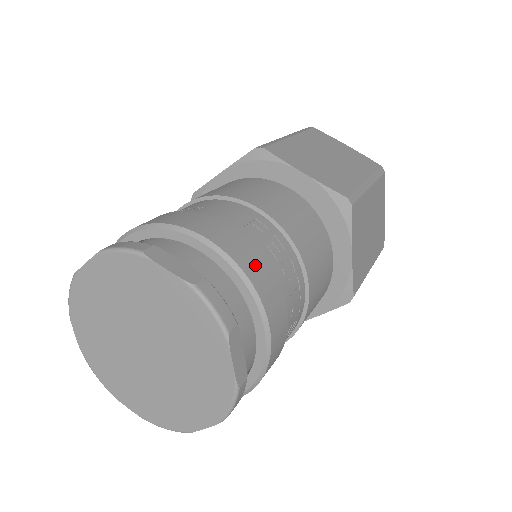
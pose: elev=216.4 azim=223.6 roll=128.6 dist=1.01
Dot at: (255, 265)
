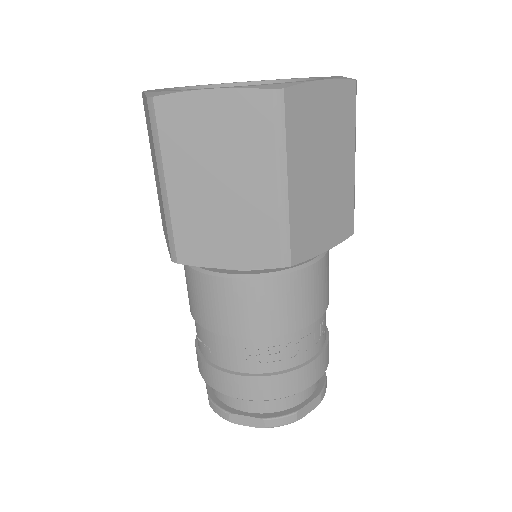
Dot at: (276, 387)
